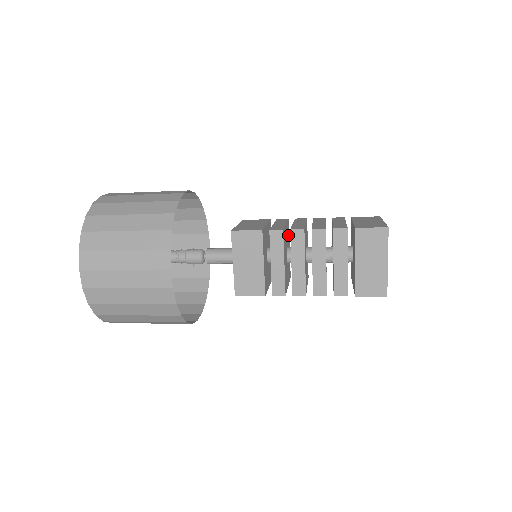
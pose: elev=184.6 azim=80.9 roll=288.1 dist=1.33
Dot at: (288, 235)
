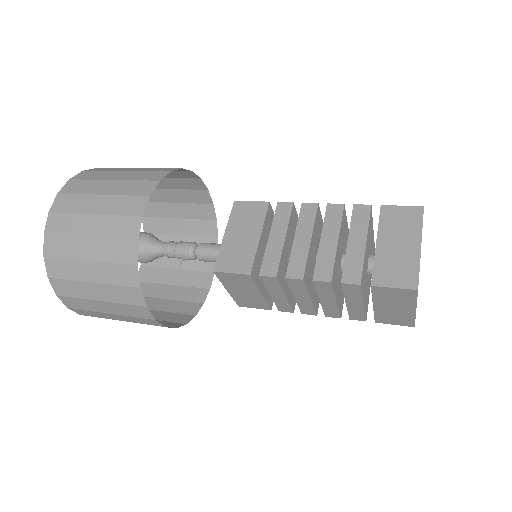
Dot at: occluded
